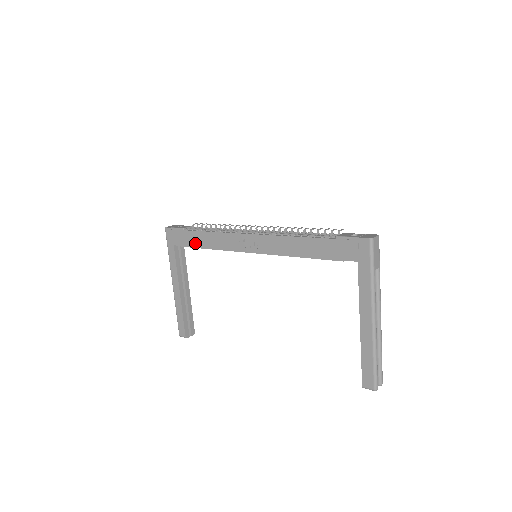
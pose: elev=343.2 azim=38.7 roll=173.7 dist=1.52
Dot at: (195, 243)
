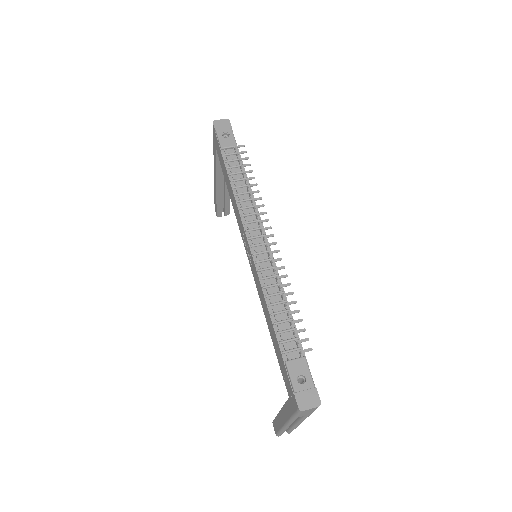
Dot at: (225, 175)
